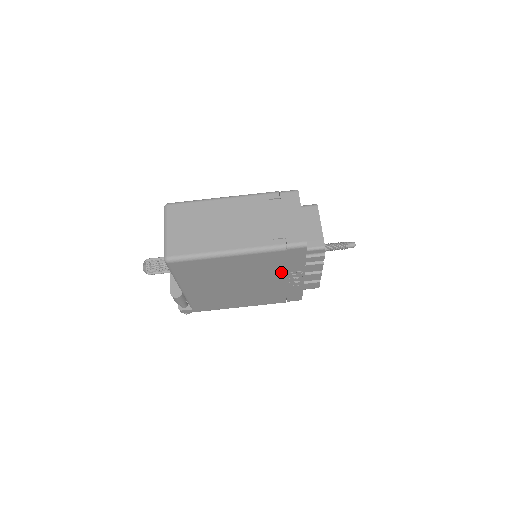
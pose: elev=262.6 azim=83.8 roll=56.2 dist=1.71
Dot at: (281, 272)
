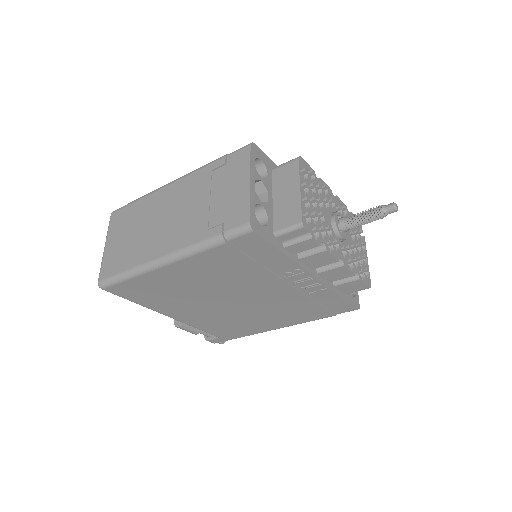
Dot at: (266, 276)
